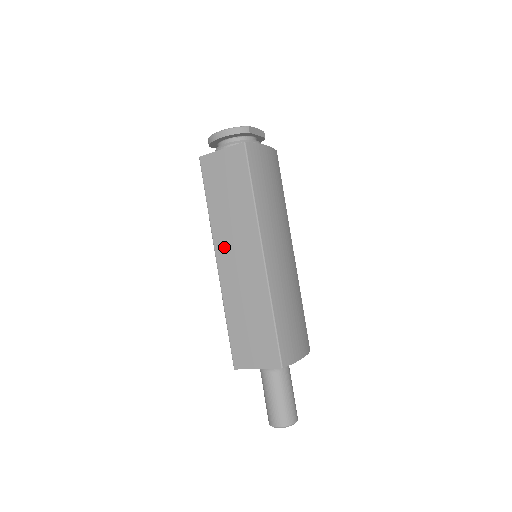
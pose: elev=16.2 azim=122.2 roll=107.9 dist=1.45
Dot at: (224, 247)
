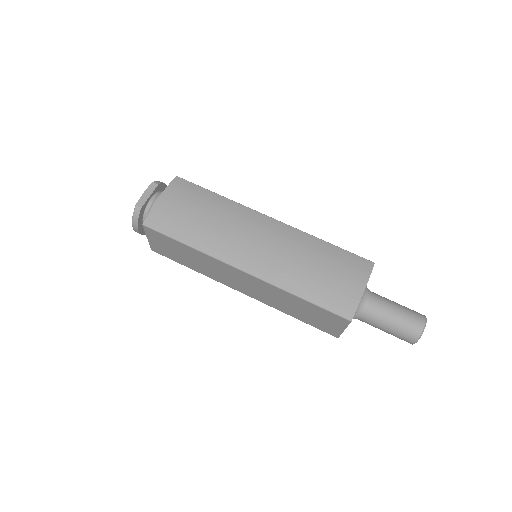
Dot at: (229, 283)
